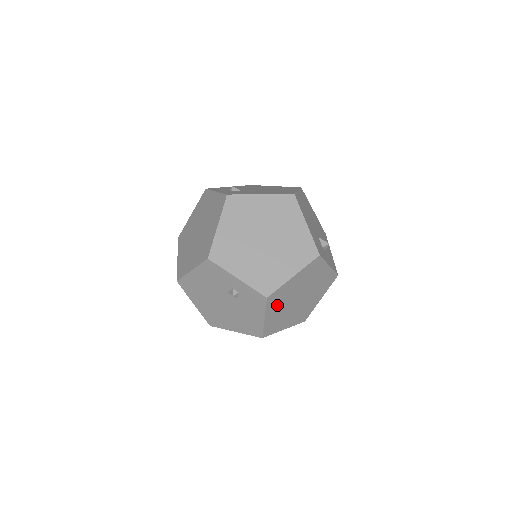
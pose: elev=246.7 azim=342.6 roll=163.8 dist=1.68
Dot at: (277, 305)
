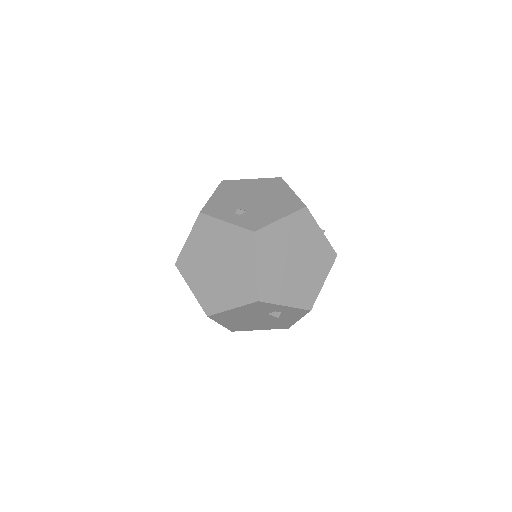
Dot at: occluded
